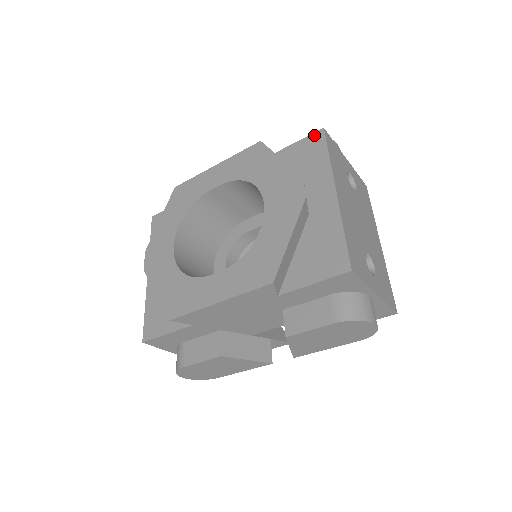
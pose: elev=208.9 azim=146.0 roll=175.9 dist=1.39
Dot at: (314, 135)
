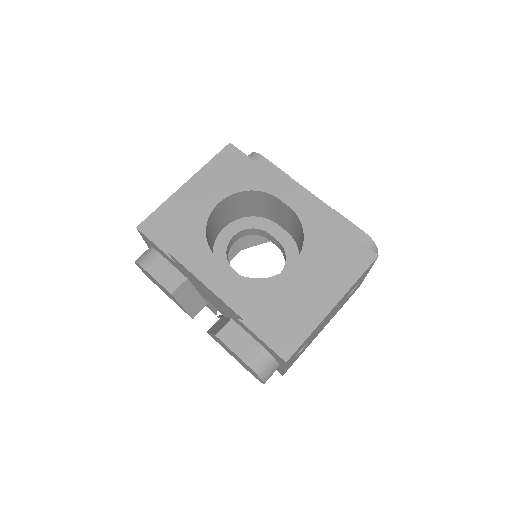
Dot at: (370, 251)
